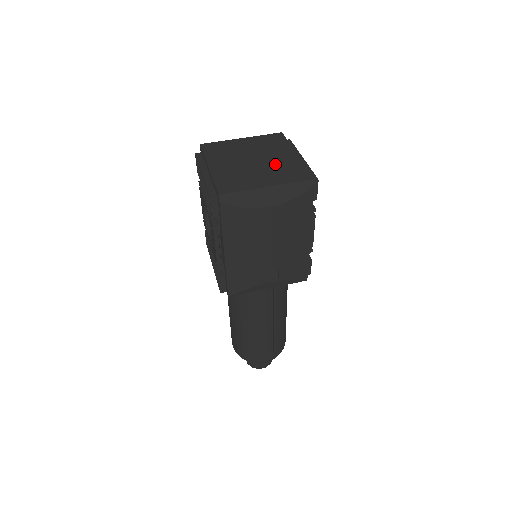
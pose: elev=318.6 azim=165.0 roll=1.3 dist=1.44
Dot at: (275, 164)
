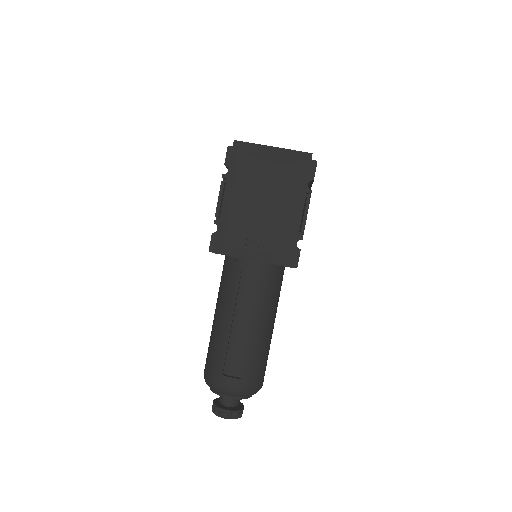
Dot at: occluded
